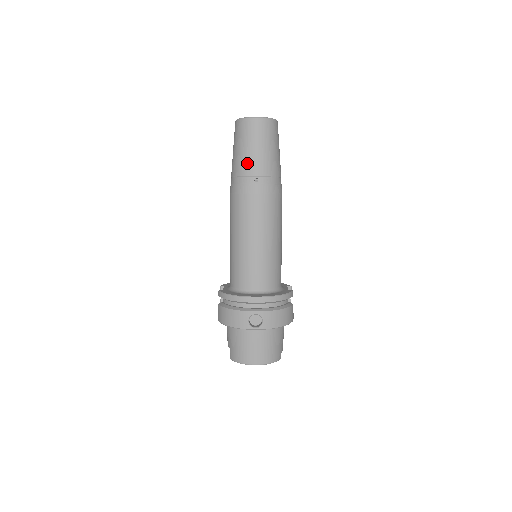
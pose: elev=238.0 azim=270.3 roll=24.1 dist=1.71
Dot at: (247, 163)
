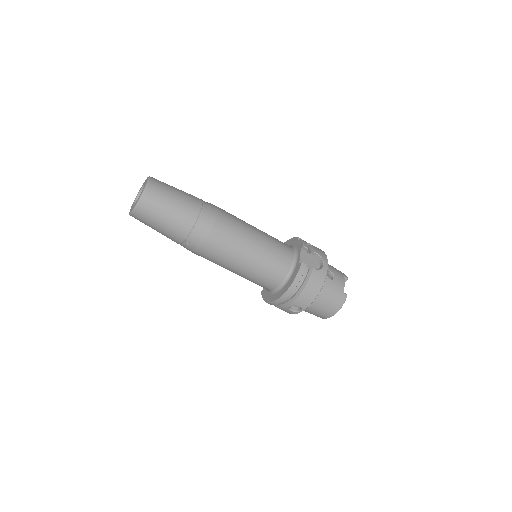
Dot at: (169, 238)
